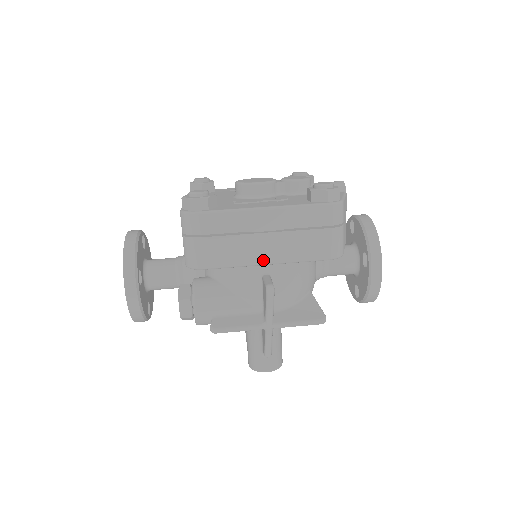
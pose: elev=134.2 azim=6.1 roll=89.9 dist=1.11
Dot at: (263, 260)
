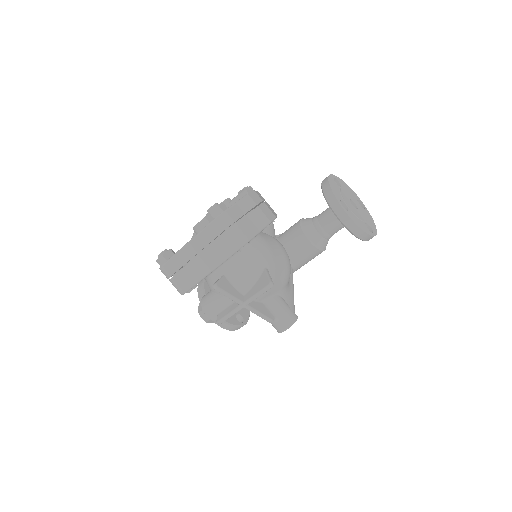
Dot at: (207, 271)
